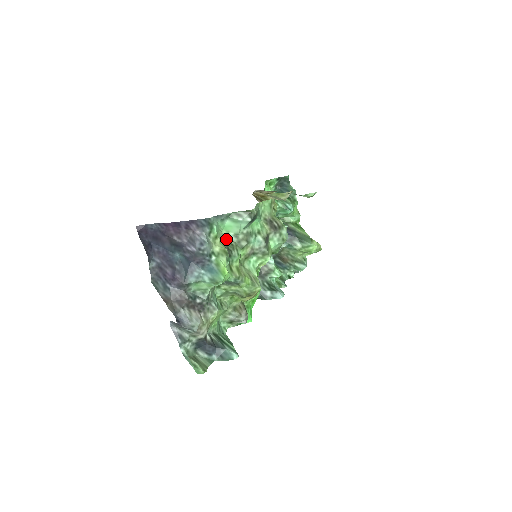
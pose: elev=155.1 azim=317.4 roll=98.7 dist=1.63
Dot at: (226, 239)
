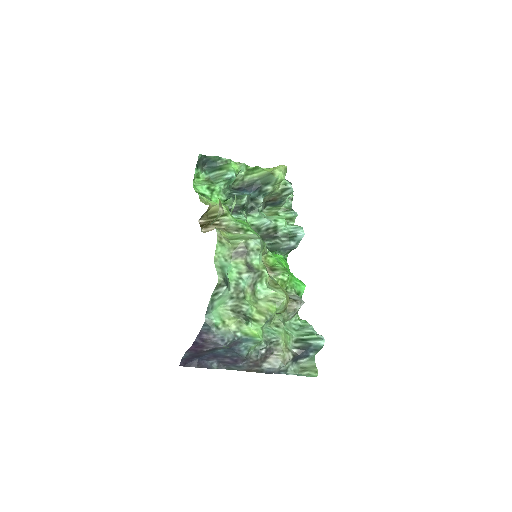
Dot at: (229, 306)
